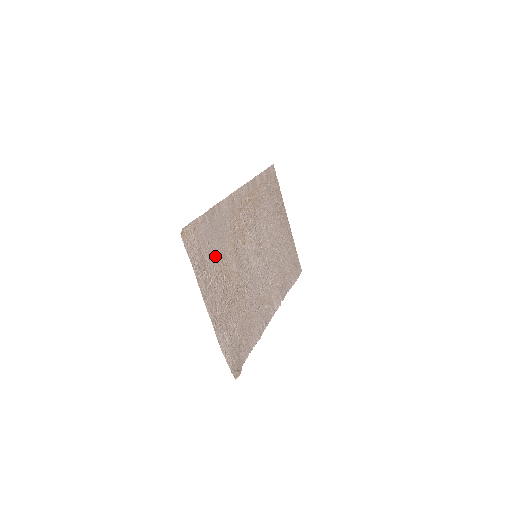
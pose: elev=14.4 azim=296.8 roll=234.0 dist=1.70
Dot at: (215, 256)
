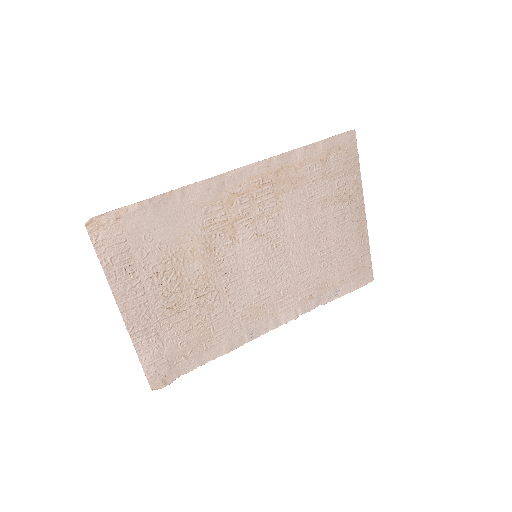
Dot at: (156, 252)
